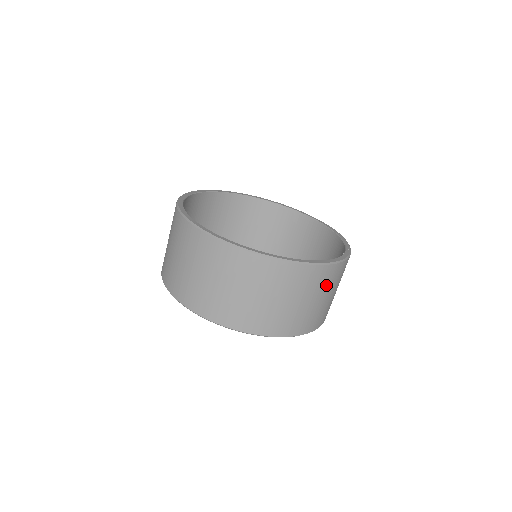
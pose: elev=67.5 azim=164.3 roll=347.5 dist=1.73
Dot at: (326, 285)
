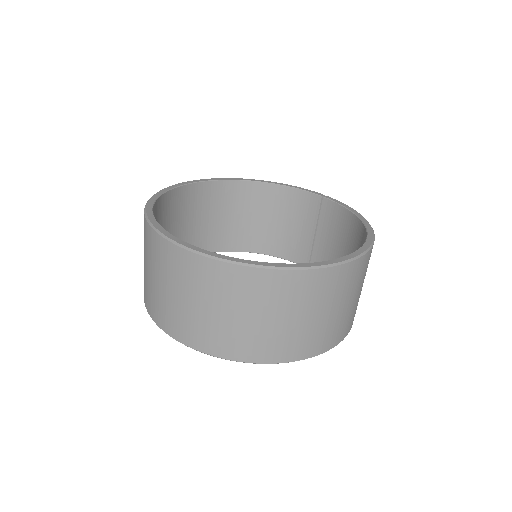
Dot at: occluded
